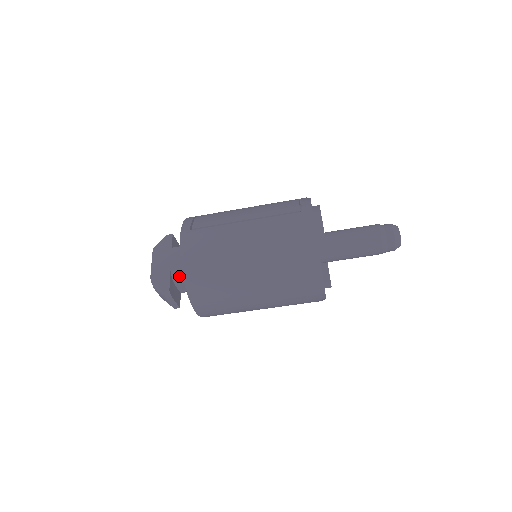
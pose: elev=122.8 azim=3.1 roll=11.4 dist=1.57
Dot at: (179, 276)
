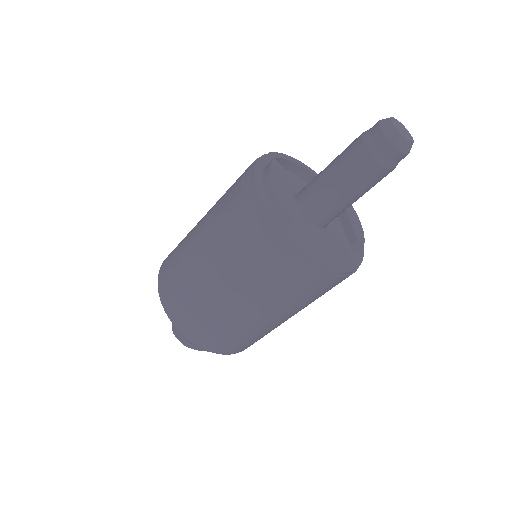
Dot at: occluded
